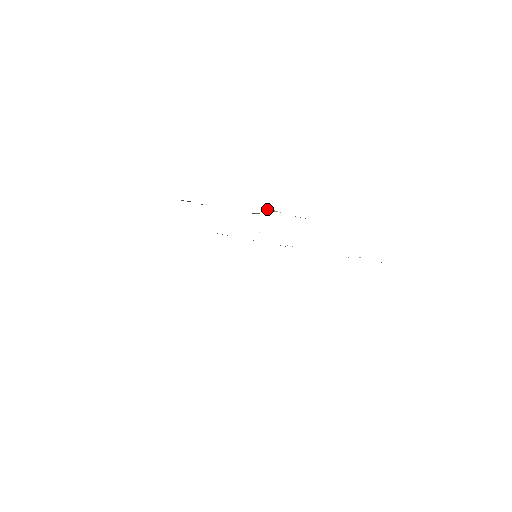
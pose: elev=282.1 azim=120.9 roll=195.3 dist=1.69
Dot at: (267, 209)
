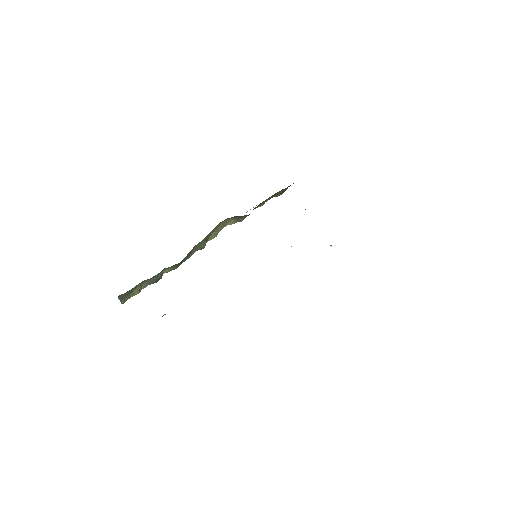
Dot at: occluded
